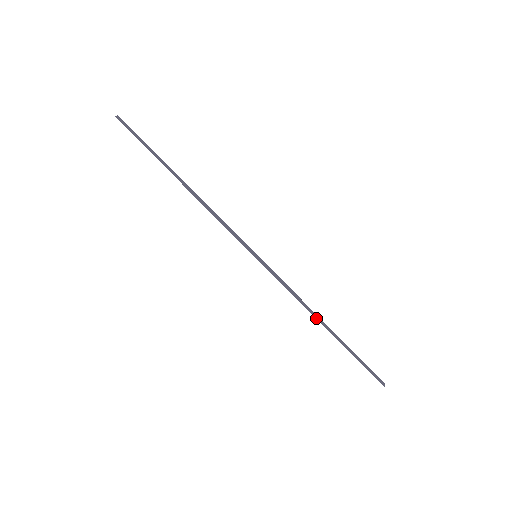
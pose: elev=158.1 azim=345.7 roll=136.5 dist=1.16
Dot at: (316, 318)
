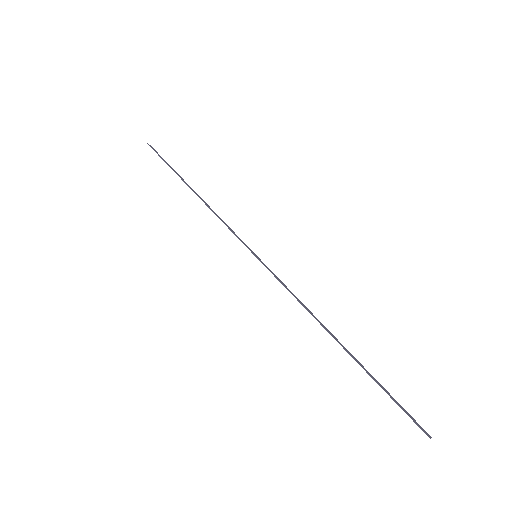
Dot at: (323, 327)
